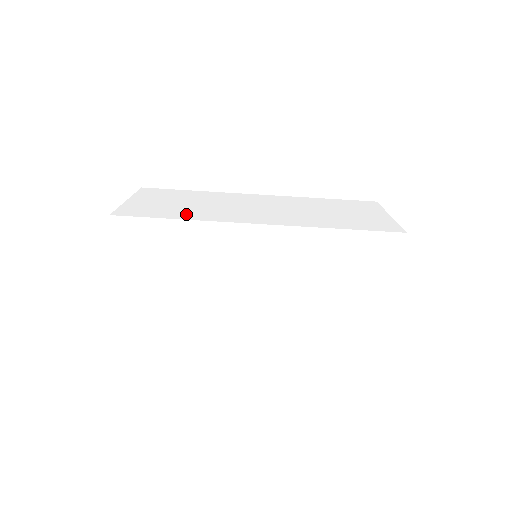
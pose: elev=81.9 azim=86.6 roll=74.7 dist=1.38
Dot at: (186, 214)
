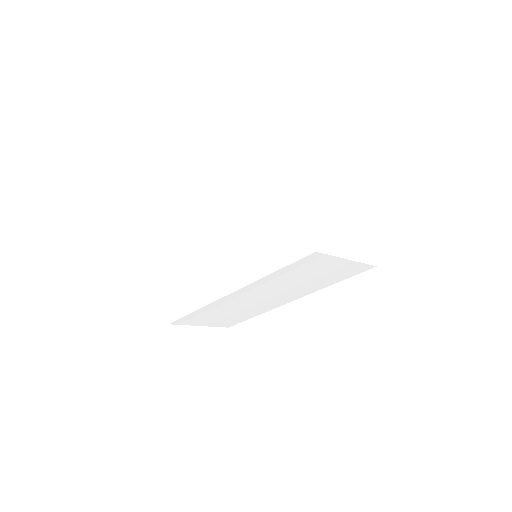
Dot at: (194, 298)
